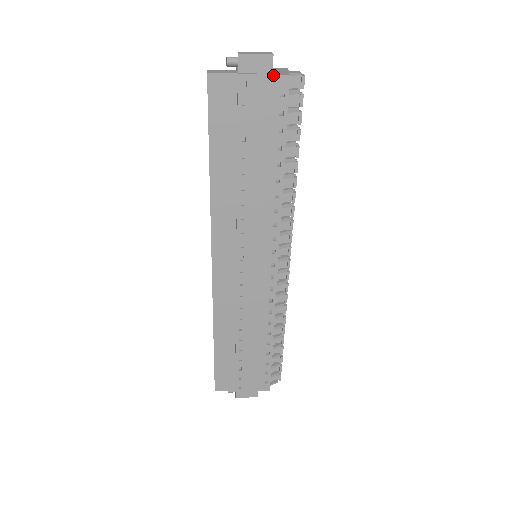
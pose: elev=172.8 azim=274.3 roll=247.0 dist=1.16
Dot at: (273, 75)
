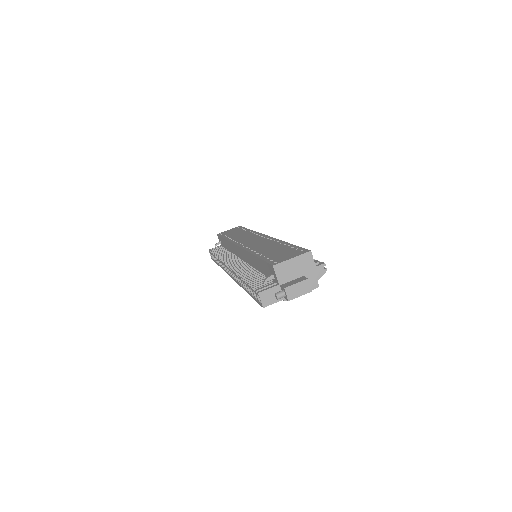
Dot at: occluded
